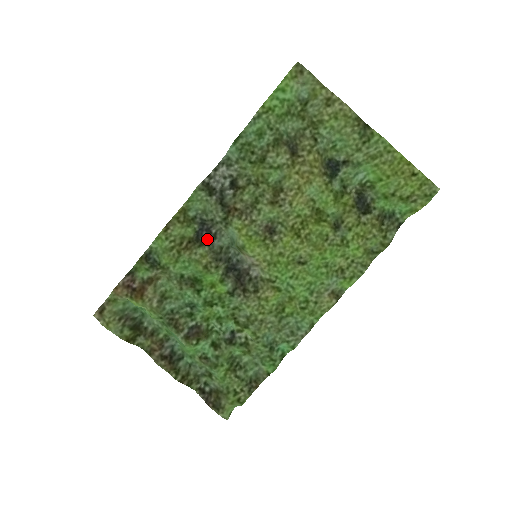
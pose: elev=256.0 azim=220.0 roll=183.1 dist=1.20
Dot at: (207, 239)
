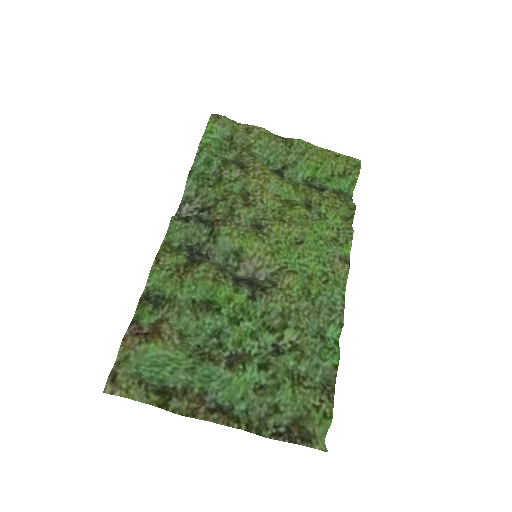
Dot at: (202, 259)
